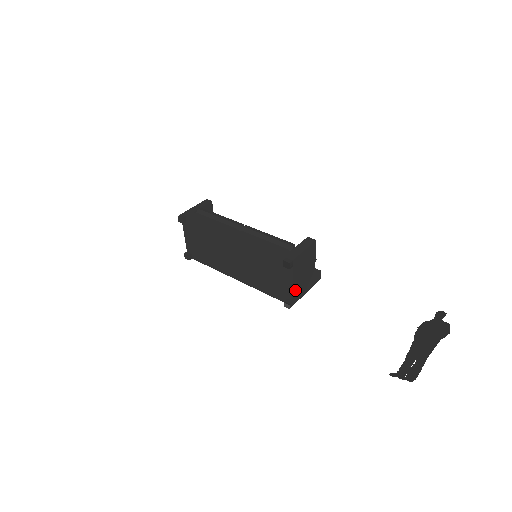
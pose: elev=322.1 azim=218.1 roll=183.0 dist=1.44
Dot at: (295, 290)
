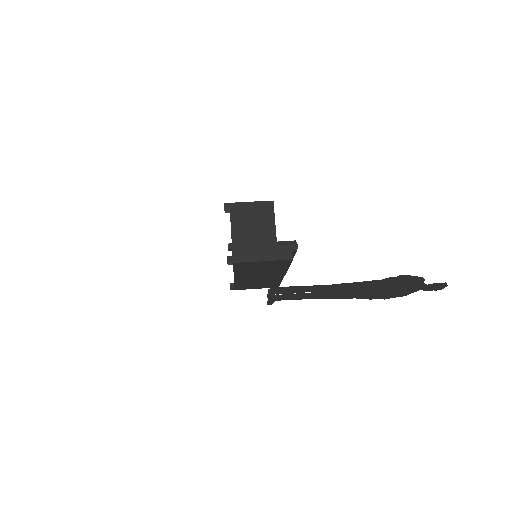
Dot at: (238, 244)
